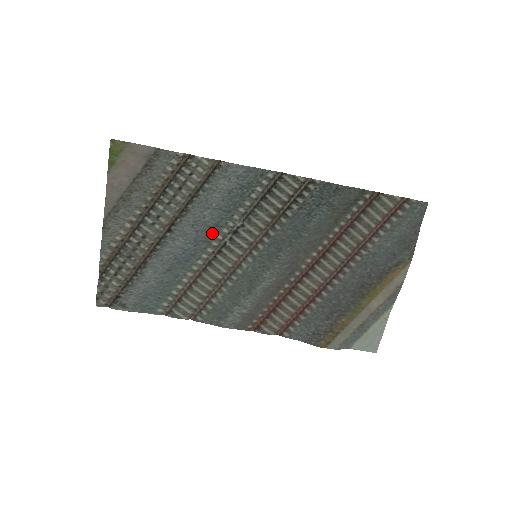
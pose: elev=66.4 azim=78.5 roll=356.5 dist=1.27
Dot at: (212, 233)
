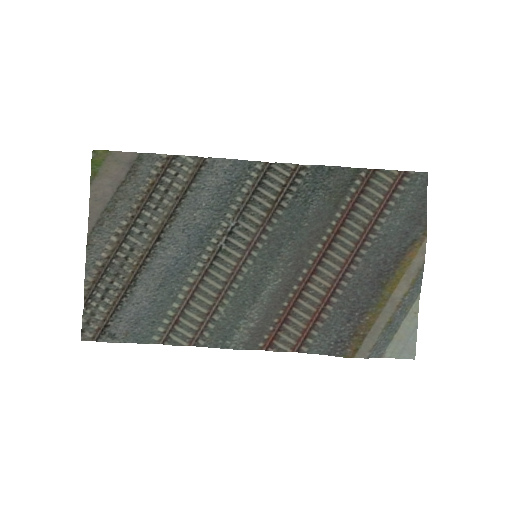
Dot at: (205, 237)
